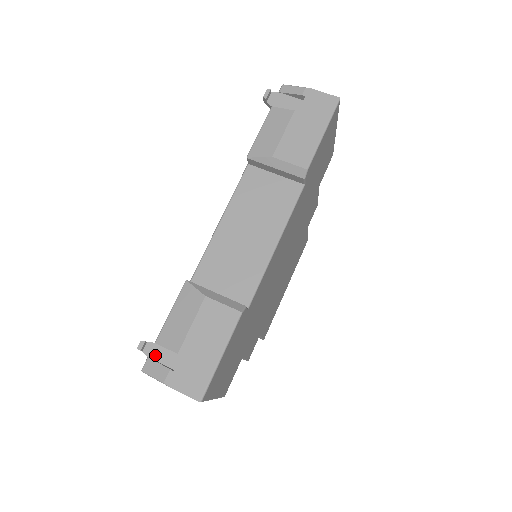
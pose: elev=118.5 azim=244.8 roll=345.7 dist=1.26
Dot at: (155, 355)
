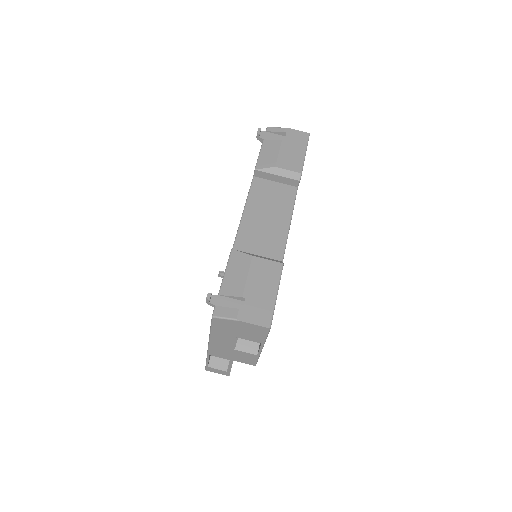
Dot at: (221, 304)
